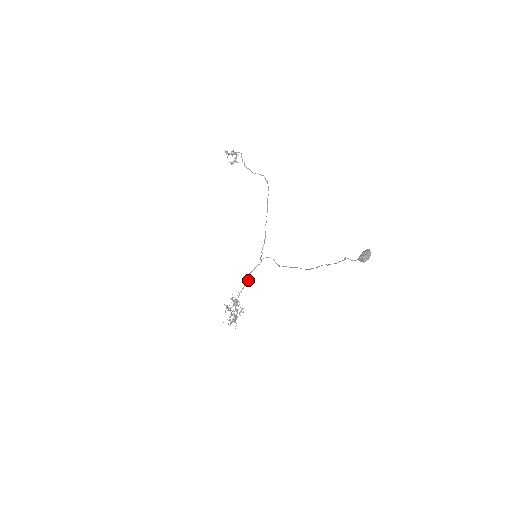
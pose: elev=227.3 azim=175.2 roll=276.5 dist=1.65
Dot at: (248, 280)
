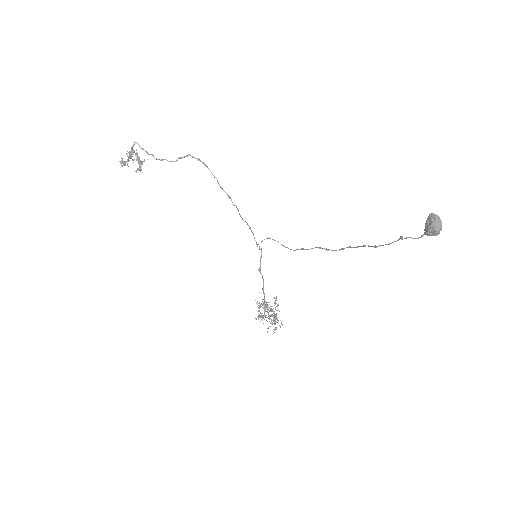
Dot at: (262, 278)
